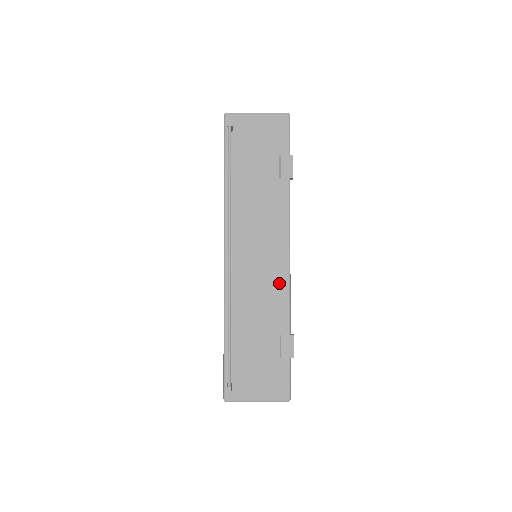
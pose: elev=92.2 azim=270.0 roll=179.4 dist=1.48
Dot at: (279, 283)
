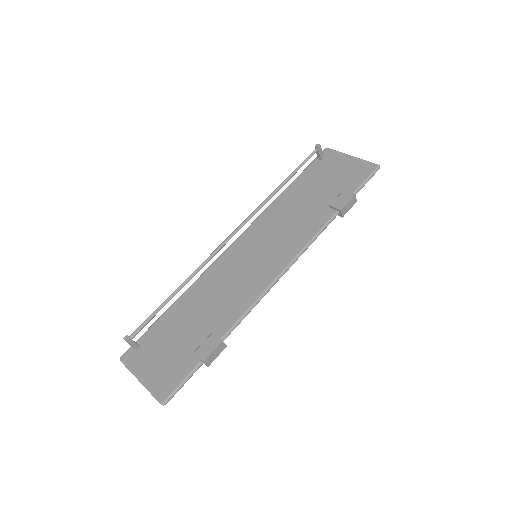
Dot at: (254, 288)
